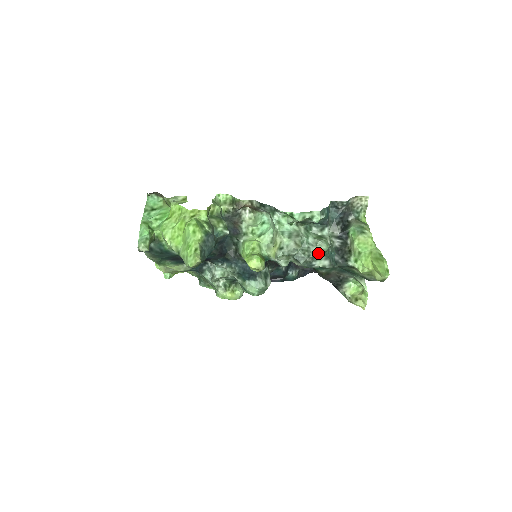
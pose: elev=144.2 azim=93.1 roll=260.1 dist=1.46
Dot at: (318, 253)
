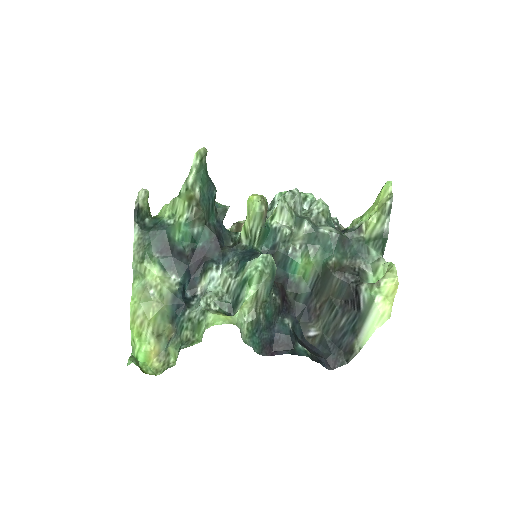
Dot at: (320, 211)
